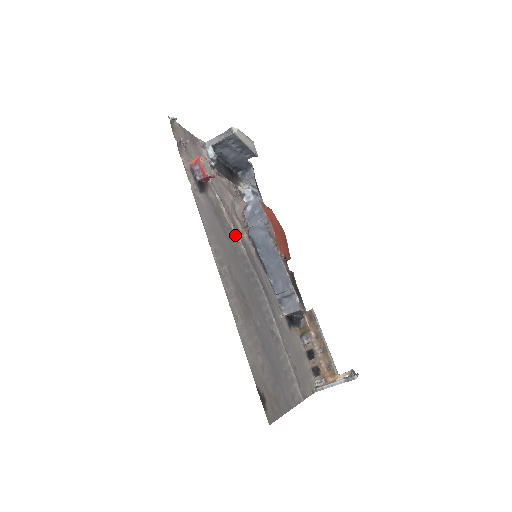
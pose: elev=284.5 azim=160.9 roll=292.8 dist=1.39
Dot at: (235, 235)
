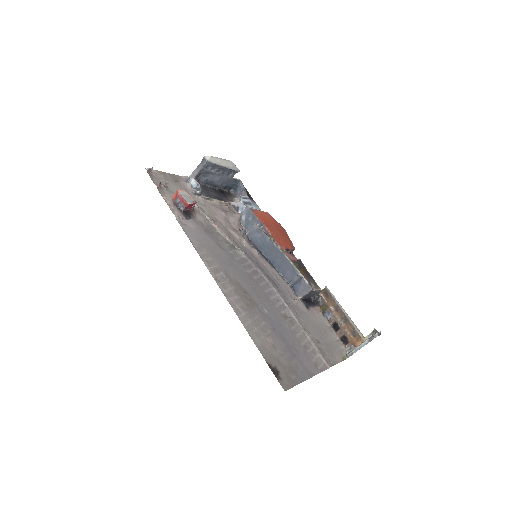
Dot at: (231, 244)
